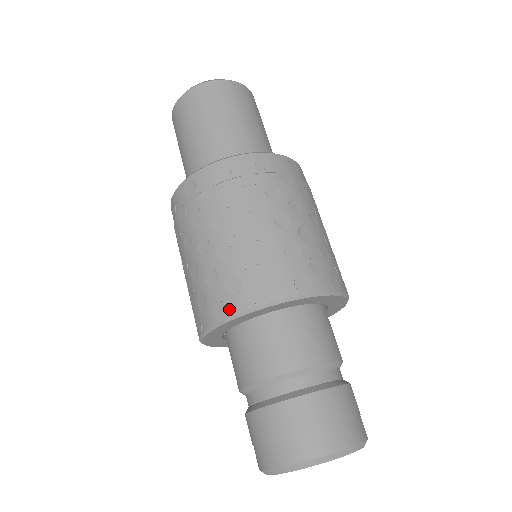
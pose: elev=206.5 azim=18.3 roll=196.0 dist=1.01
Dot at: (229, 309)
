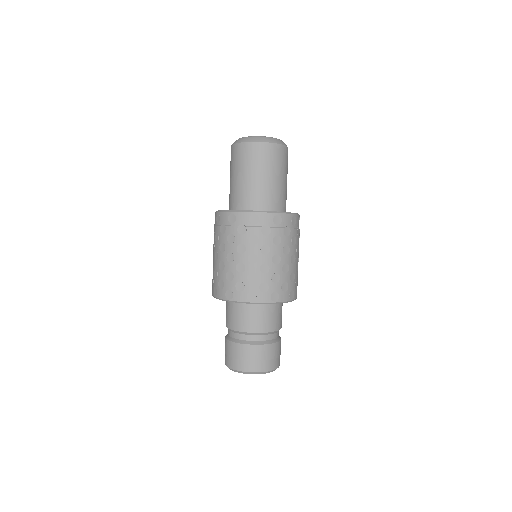
Dot at: (258, 299)
